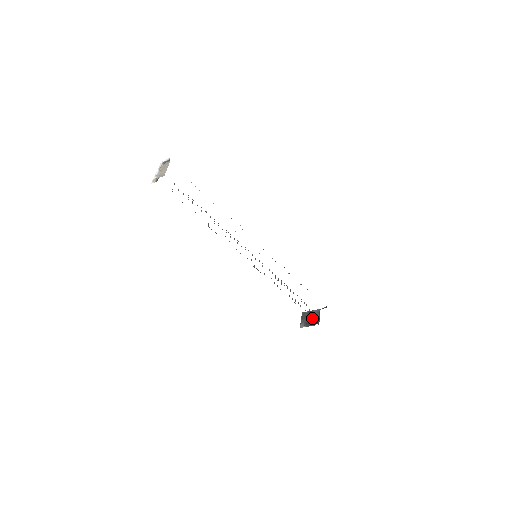
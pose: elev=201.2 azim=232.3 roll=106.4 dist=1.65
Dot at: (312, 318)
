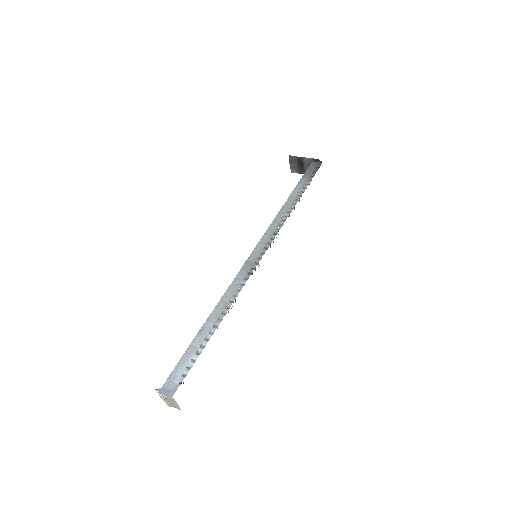
Dot at: (304, 167)
